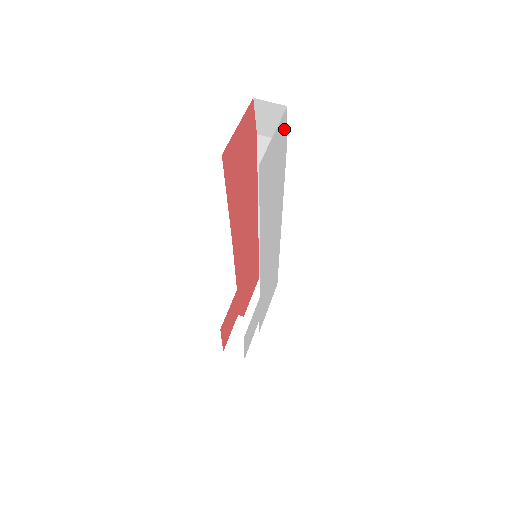
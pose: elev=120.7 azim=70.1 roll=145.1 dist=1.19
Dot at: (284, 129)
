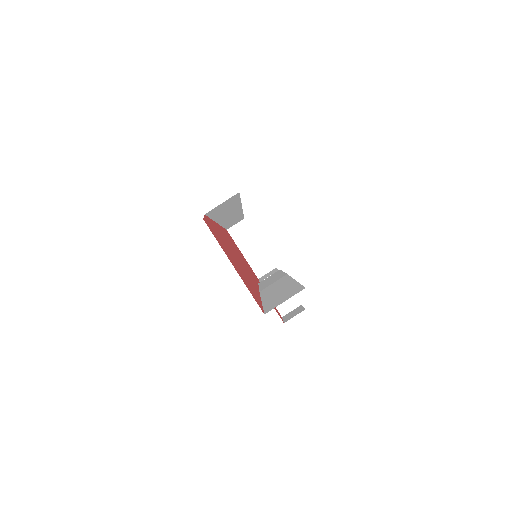
Dot at: occluded
